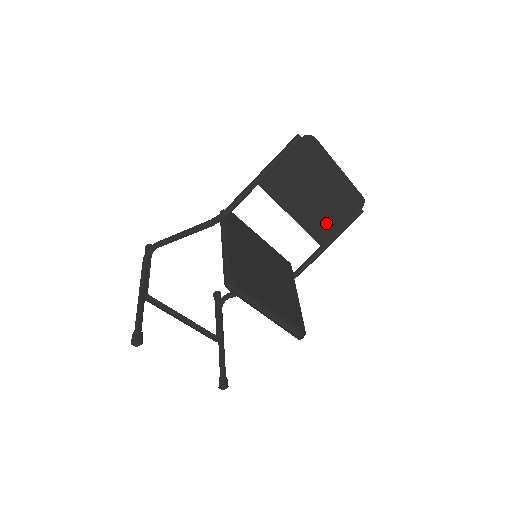
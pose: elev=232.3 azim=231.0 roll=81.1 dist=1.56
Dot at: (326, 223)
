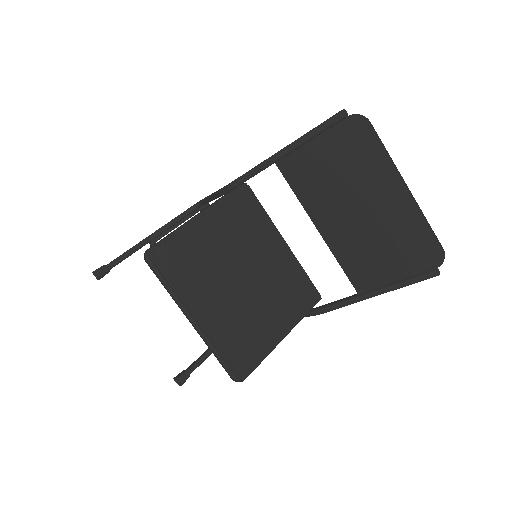
Dot at: (370, 262)
